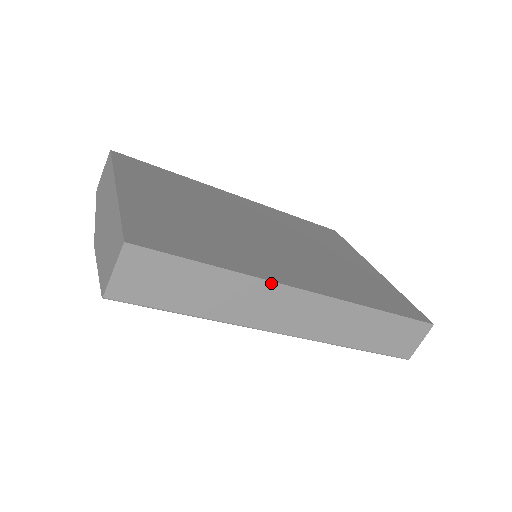
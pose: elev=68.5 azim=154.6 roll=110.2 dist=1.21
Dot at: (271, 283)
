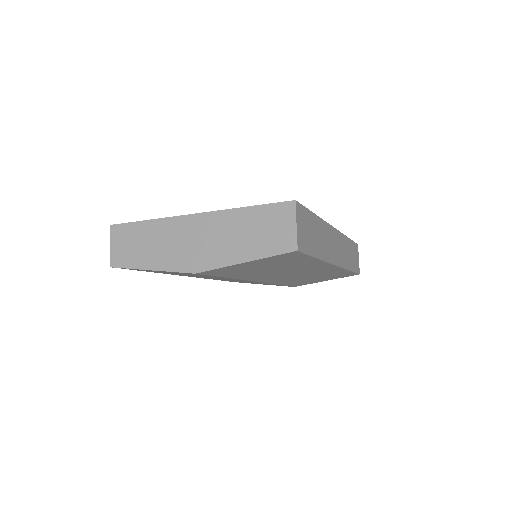
Dot at: (327, 224)
